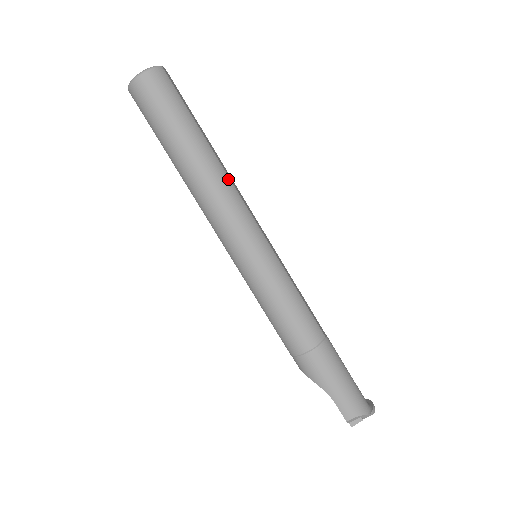
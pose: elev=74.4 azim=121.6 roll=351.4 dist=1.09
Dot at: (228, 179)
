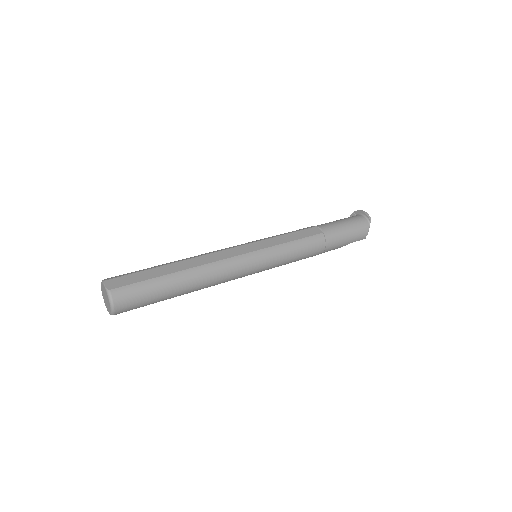
Dot at: (209, 266)
